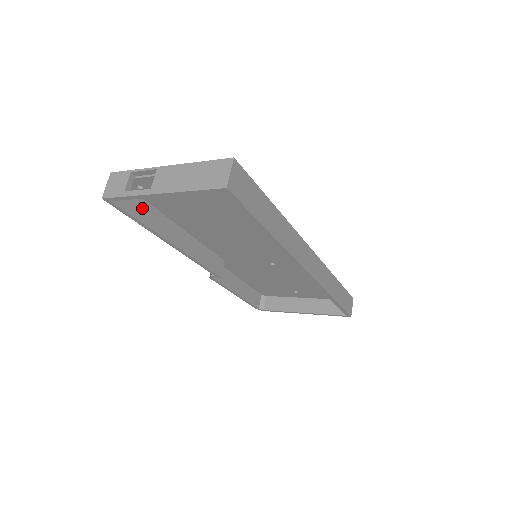
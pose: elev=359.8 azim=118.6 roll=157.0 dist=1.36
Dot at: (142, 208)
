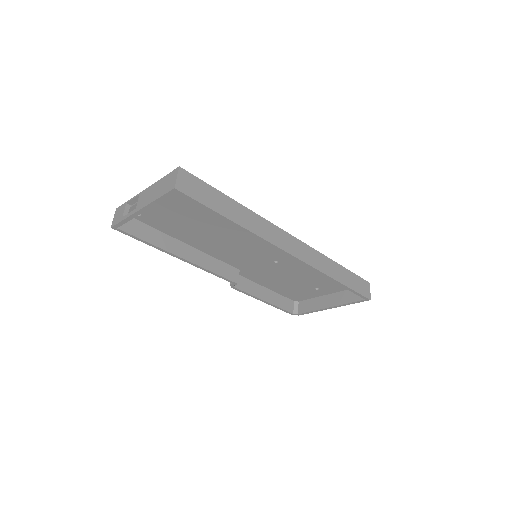
Dot at: (147, 232)
